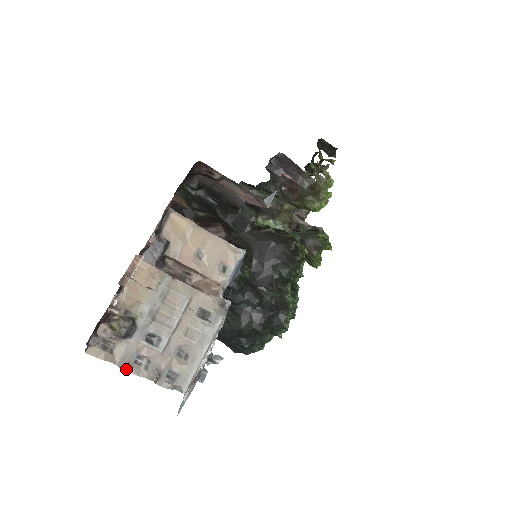
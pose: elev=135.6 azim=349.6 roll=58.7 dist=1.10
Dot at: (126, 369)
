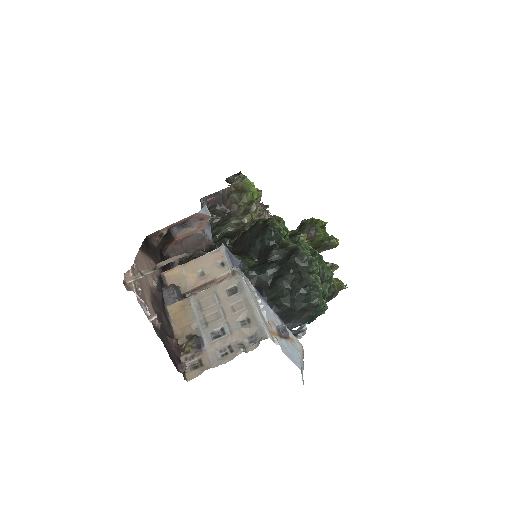
Dot at: (220, 364)
